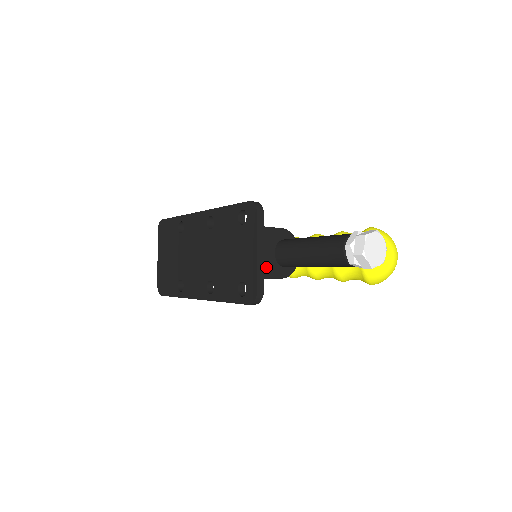
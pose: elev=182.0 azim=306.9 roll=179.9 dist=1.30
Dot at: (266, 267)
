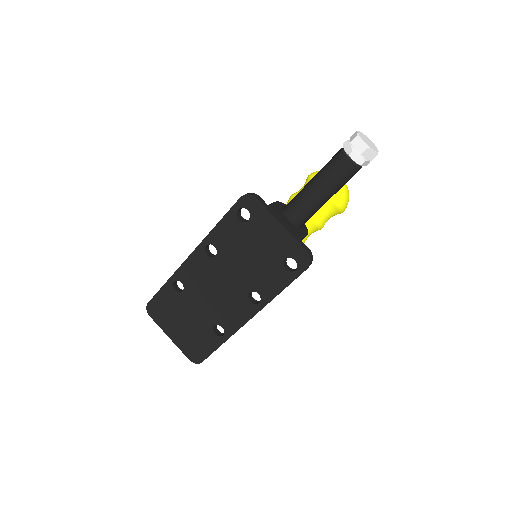
Dot at: (294, 232)
